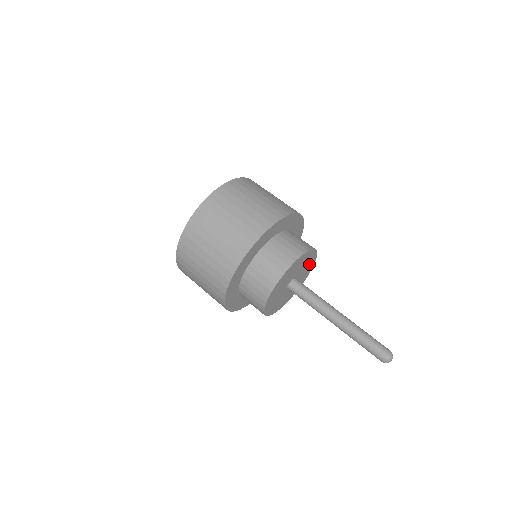
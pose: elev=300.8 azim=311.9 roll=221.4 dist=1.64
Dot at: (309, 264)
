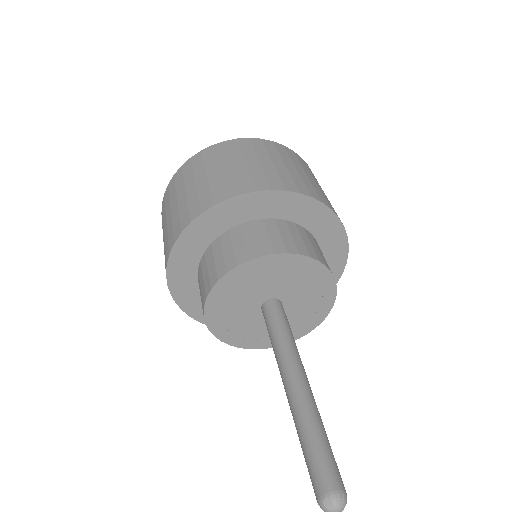
Dot at: (309, 315)
